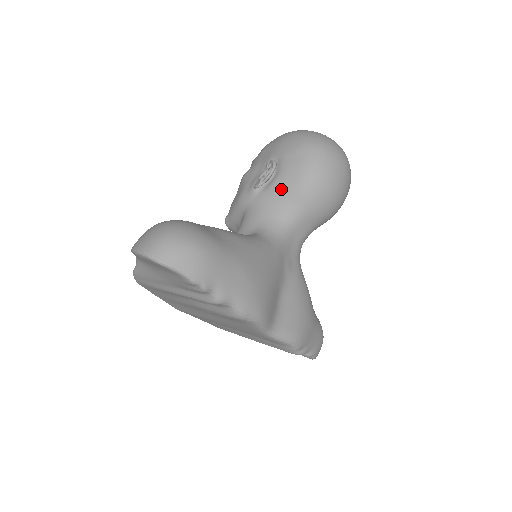
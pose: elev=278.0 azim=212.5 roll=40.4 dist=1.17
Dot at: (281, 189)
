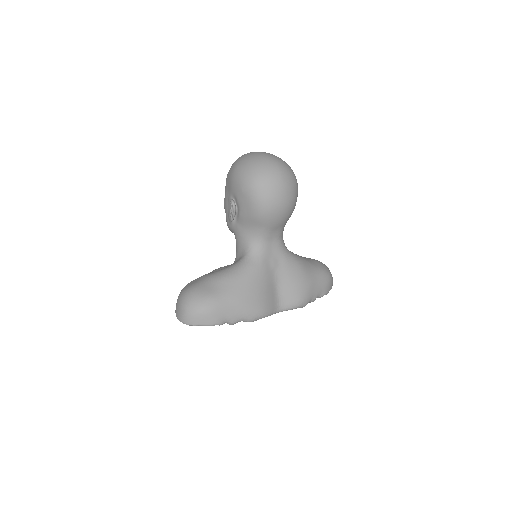
Dot at: (245, 220)
